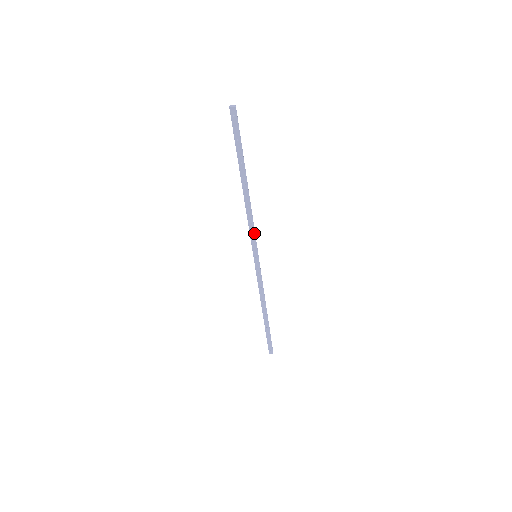
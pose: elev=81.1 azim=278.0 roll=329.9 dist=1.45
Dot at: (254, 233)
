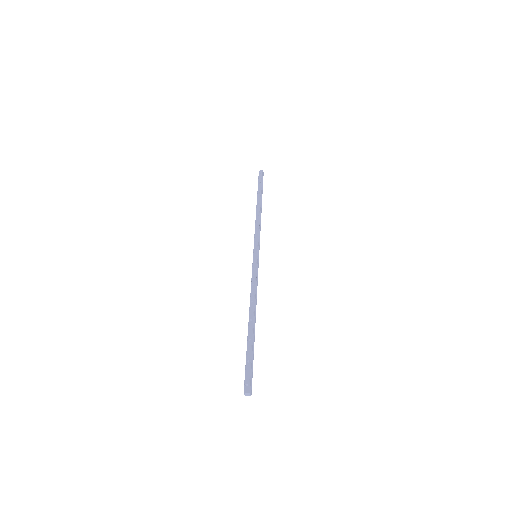
Dot at: (257, 278)
